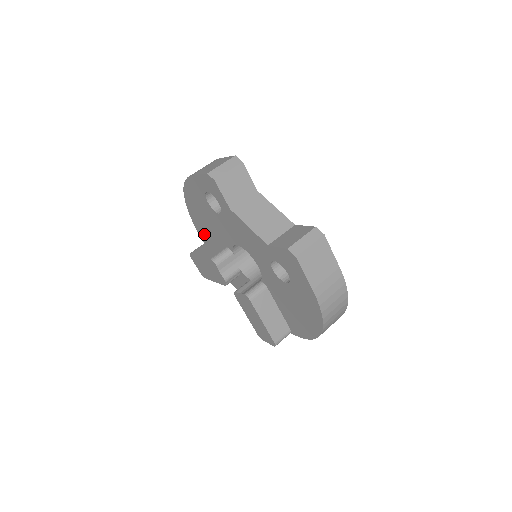
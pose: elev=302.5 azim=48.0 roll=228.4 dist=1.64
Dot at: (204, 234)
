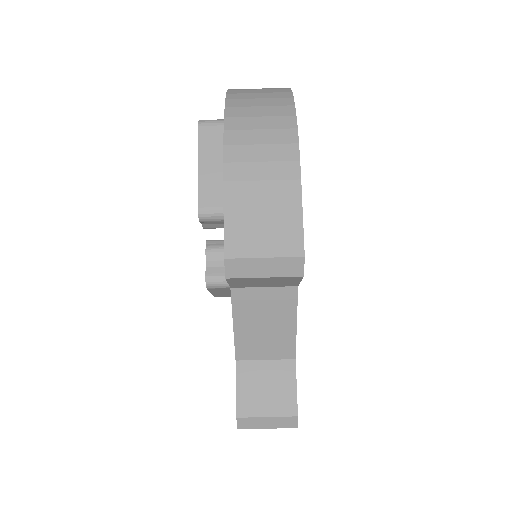
Dot at: occluded
